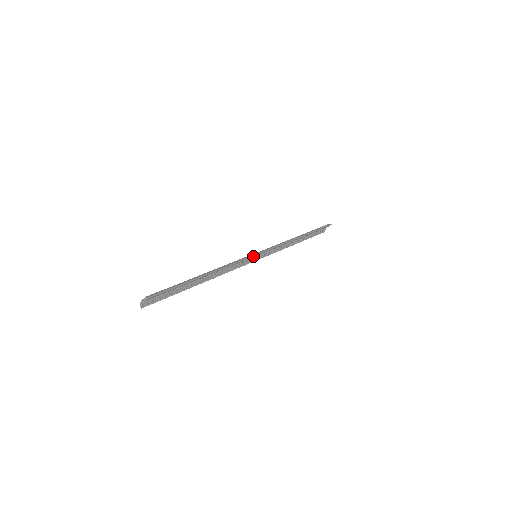
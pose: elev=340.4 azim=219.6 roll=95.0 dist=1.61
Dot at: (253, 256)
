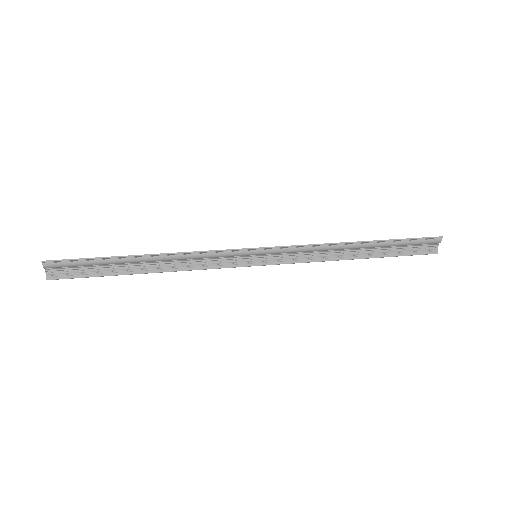
Dot at: (244, 252)
